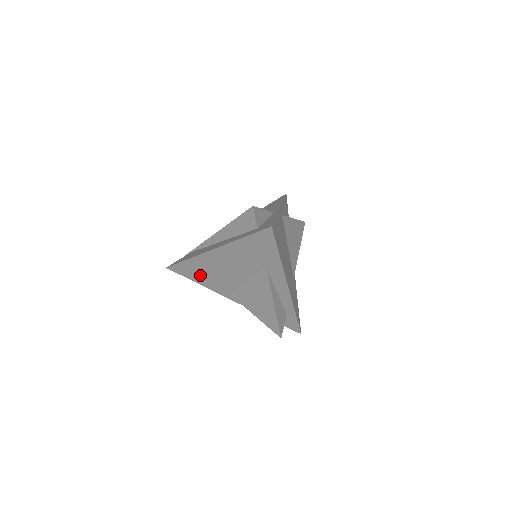
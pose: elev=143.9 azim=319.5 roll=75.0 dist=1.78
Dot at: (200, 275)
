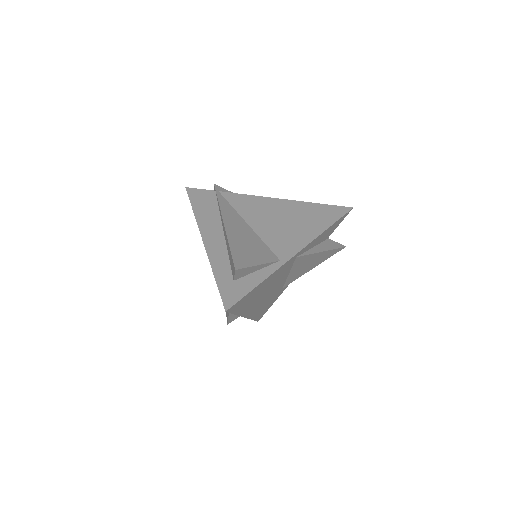
Dot at: occluded
